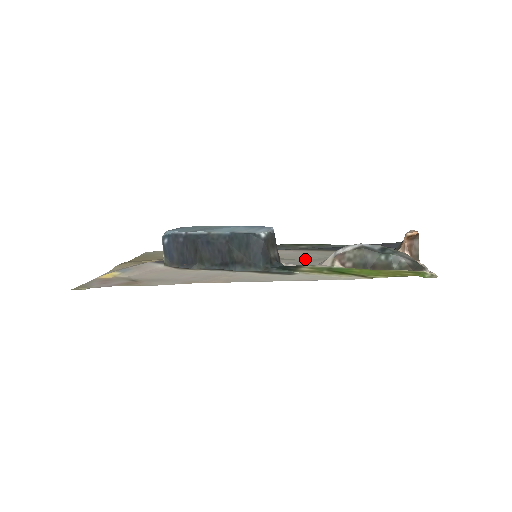
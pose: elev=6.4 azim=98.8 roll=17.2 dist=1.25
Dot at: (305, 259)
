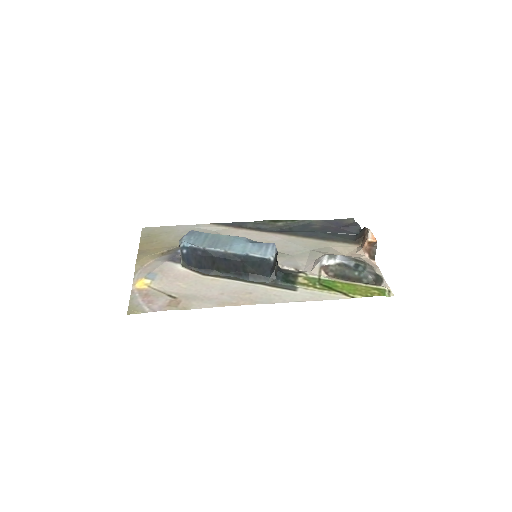
Dot at: (291, 253)
